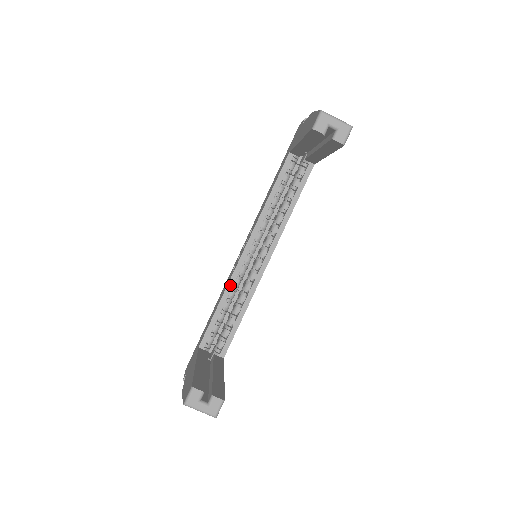
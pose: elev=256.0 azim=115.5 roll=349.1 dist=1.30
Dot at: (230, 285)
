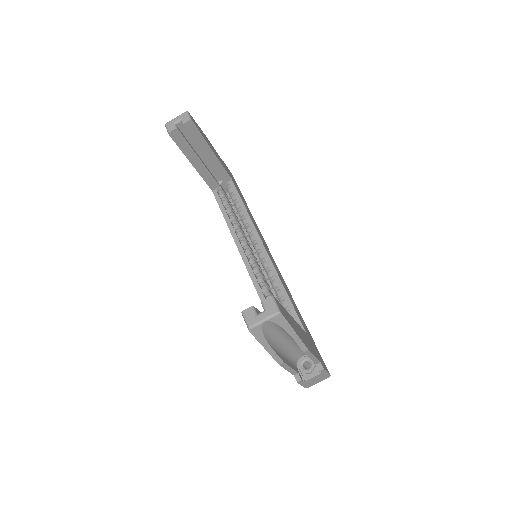
Dot at: (257, 286)
